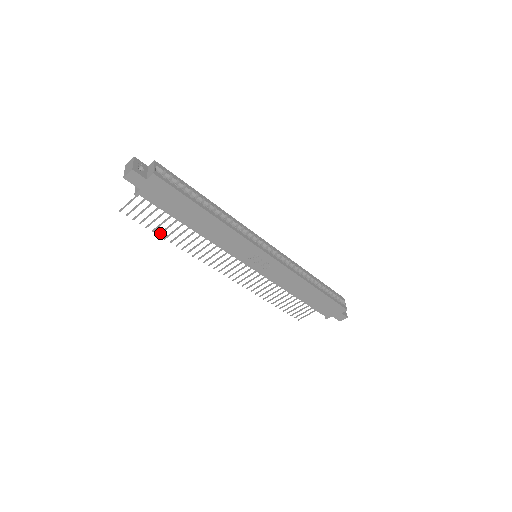
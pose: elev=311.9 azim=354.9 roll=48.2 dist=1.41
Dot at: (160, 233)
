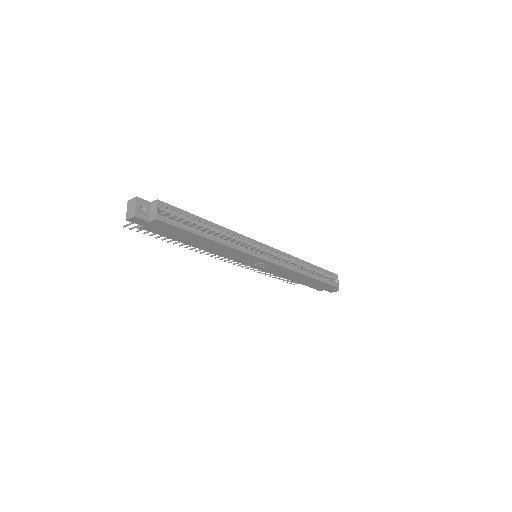
Dot at: (163, 239)
